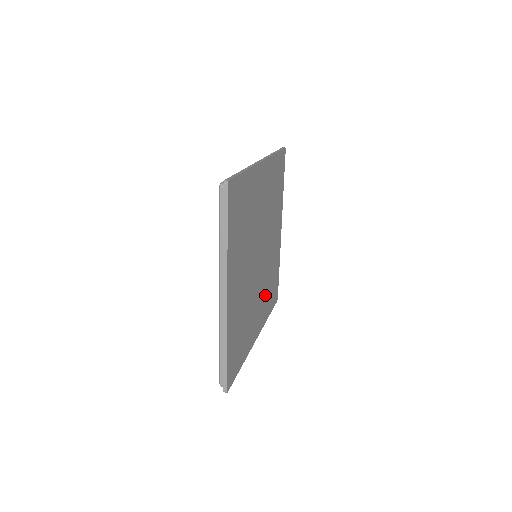
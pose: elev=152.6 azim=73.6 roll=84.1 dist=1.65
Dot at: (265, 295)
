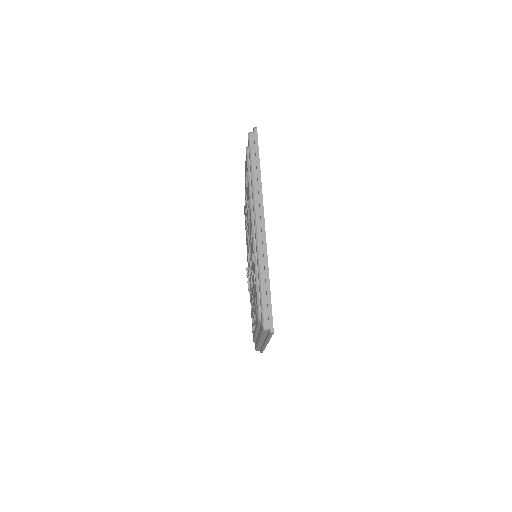
Dot at: occluded
